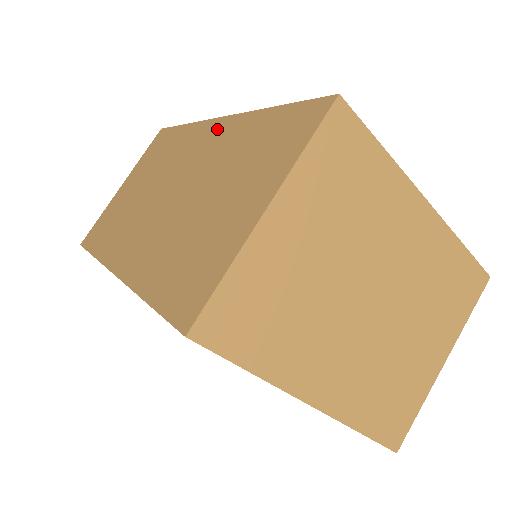
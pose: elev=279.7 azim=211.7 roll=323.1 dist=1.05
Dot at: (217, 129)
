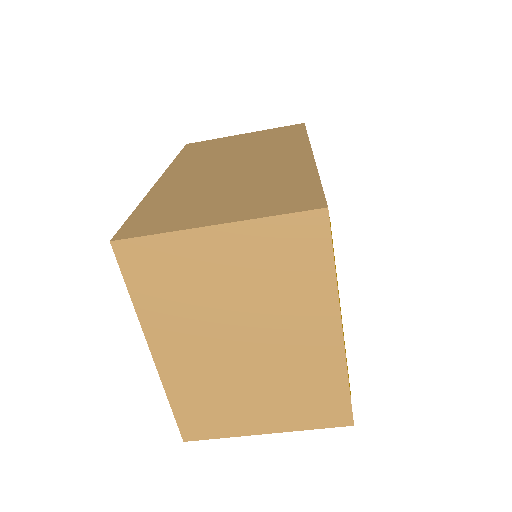
Dot at: (299, 157)
